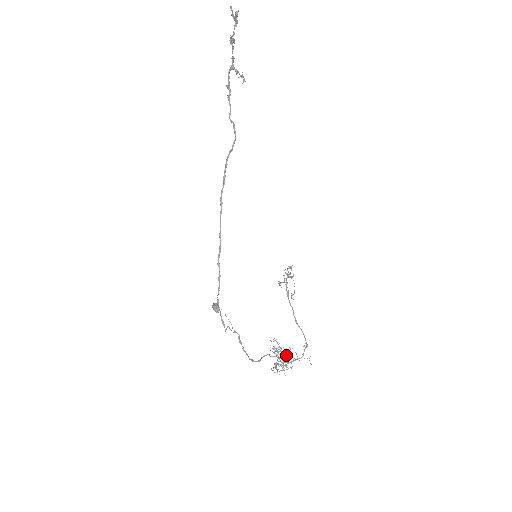
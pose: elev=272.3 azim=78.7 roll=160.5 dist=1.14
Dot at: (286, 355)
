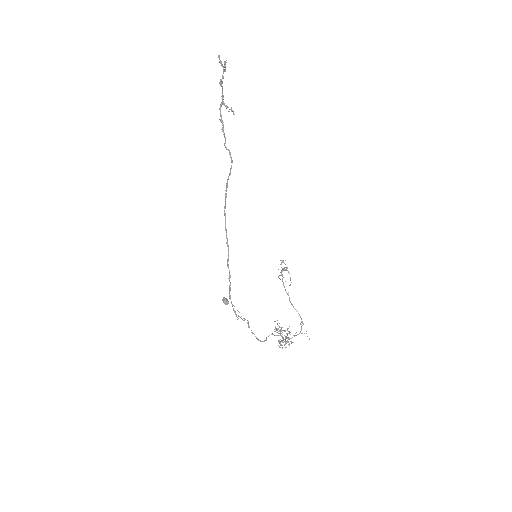
Dot at: (286, 333)
